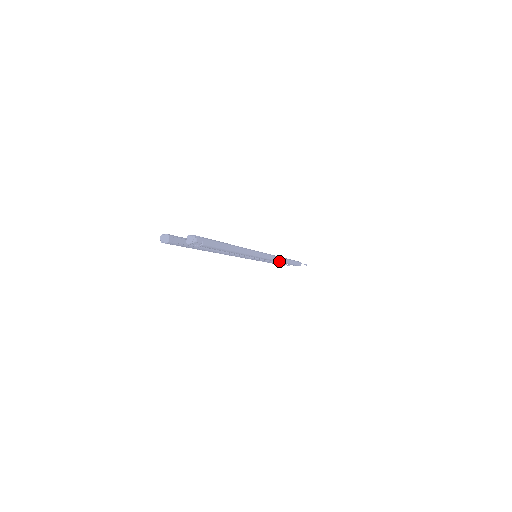
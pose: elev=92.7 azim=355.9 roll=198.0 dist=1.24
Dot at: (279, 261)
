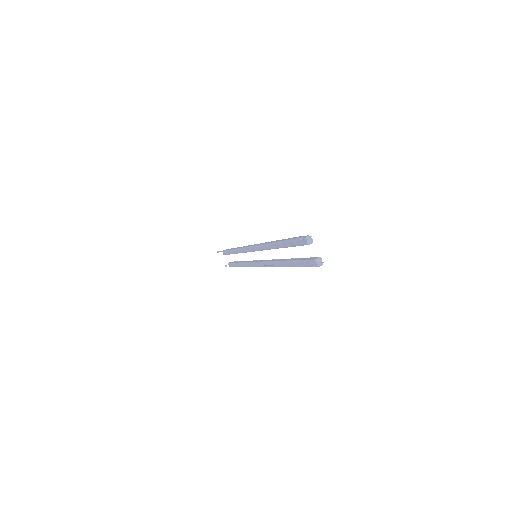
Dot at: occluded
